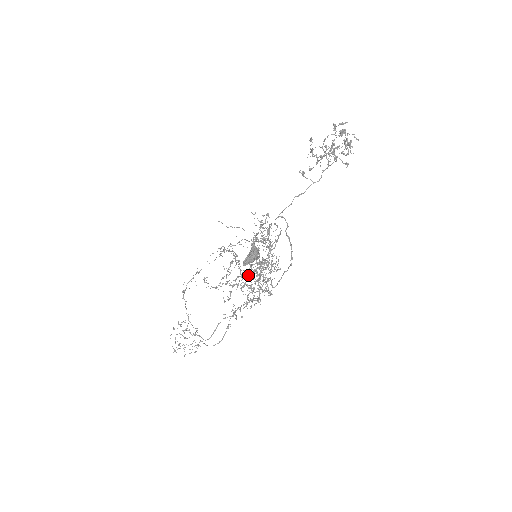
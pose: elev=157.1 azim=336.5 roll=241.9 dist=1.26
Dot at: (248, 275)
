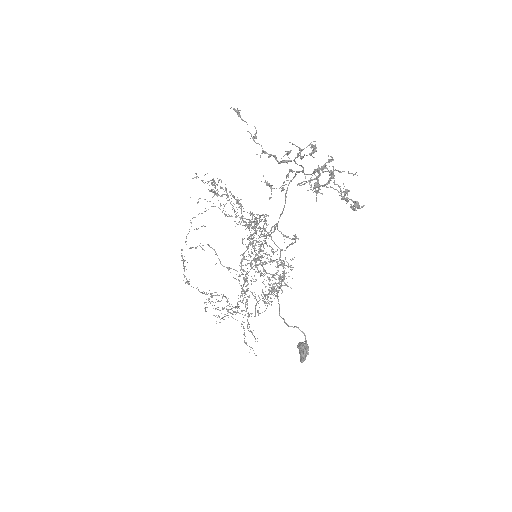
Dot at: occluded
